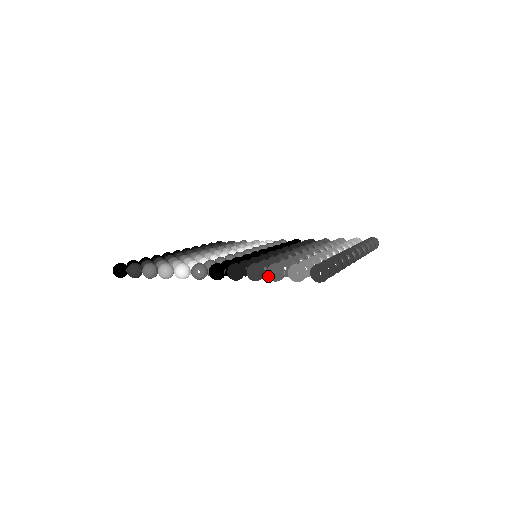
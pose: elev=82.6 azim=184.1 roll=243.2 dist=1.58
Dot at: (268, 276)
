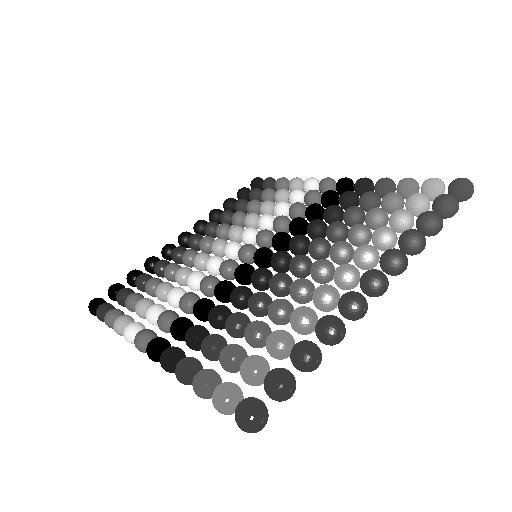
Dot at: occluded
